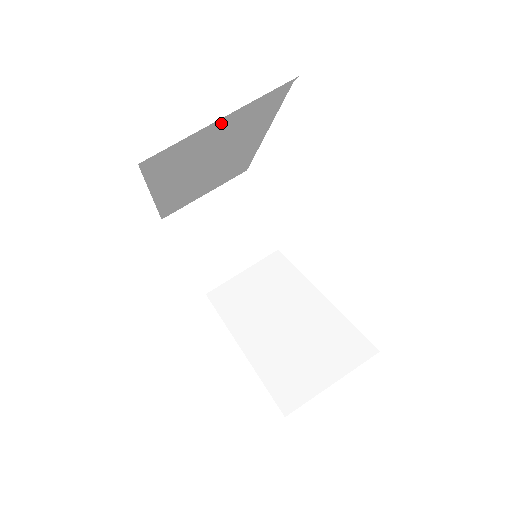
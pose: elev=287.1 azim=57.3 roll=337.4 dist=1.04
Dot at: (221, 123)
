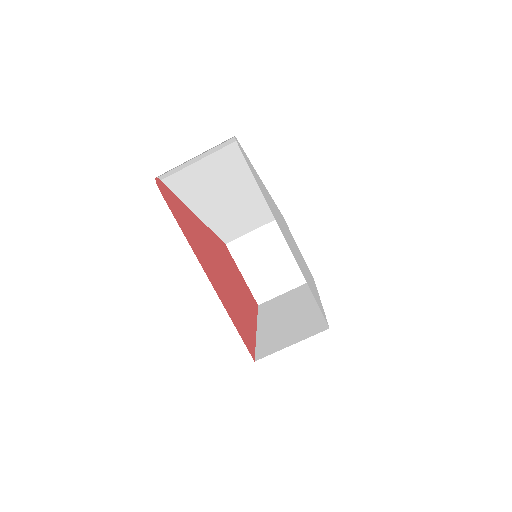
Dot at: (202, 162)
